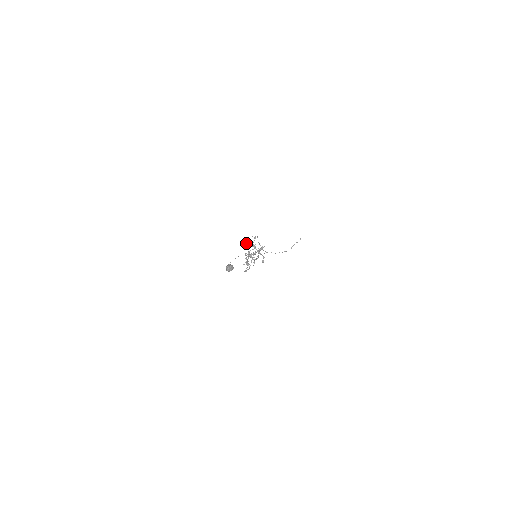
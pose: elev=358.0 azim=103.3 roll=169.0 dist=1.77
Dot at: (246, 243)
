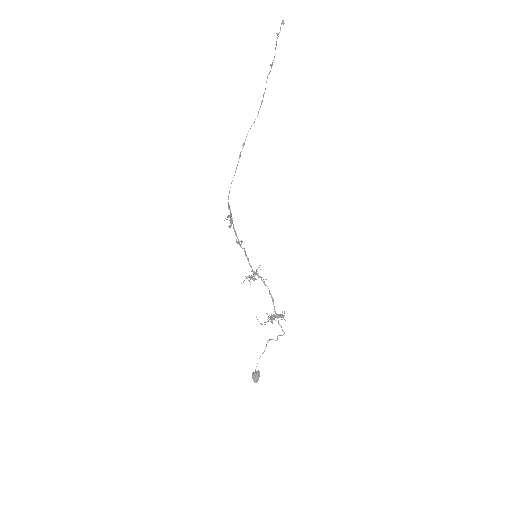
Dot at: occluded
